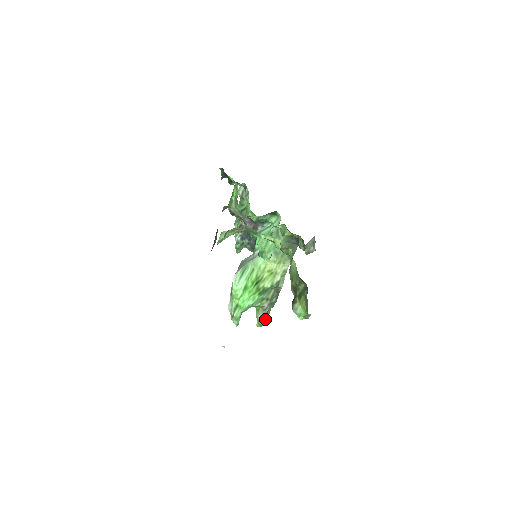
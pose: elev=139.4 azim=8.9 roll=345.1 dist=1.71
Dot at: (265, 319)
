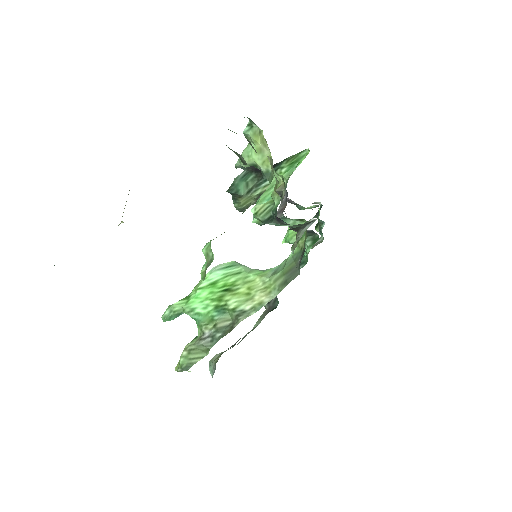
Dot at: (190, 360)
